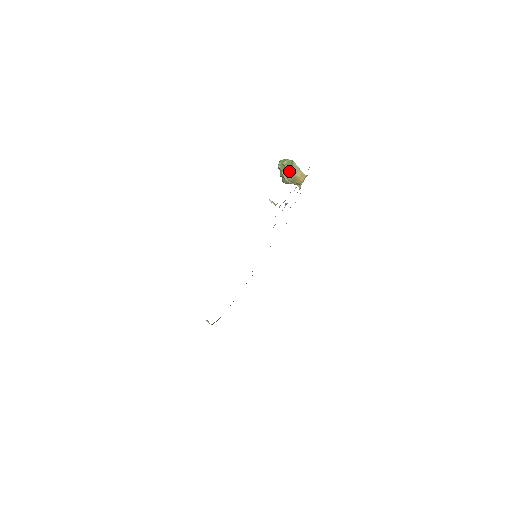
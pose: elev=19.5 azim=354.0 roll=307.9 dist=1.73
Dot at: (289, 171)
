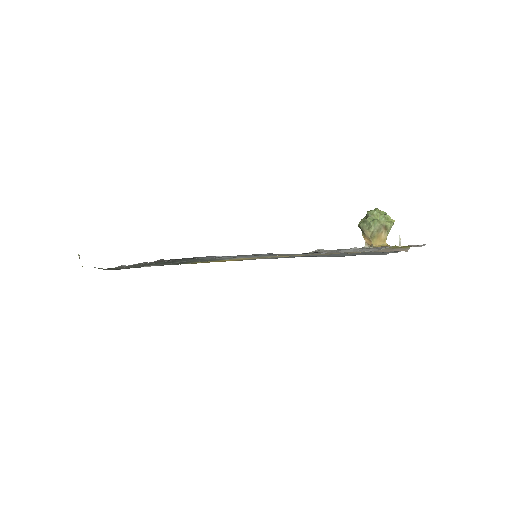
Dot at: (384, 226)
